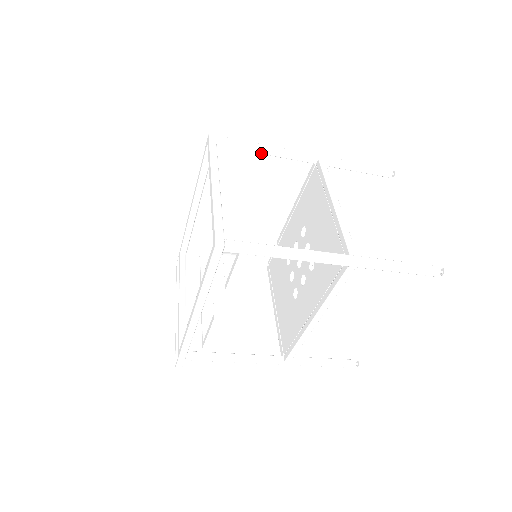
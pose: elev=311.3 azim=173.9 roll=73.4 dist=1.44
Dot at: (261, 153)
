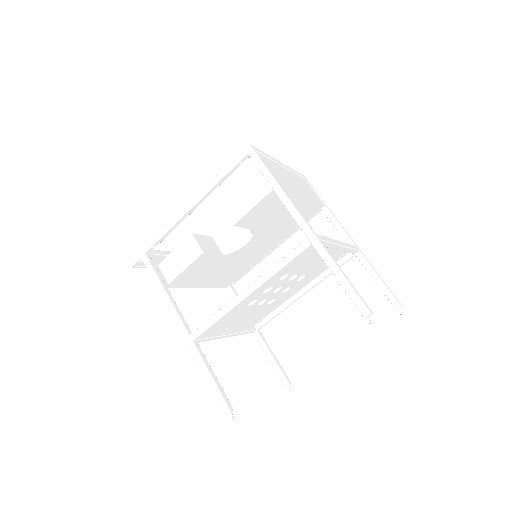
Dot at: (323, 211)
